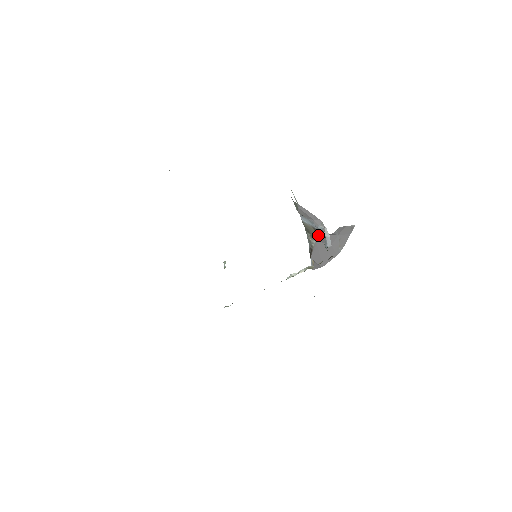
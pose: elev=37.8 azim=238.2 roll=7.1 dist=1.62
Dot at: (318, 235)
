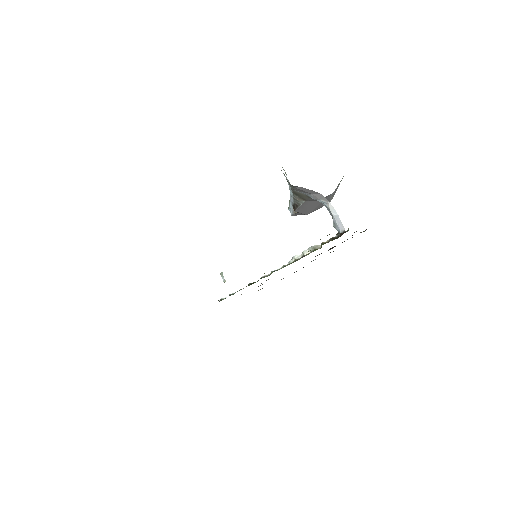
Dot at: (311, 199)
